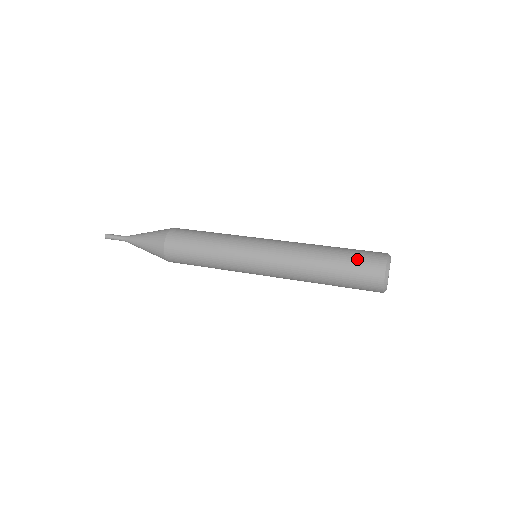
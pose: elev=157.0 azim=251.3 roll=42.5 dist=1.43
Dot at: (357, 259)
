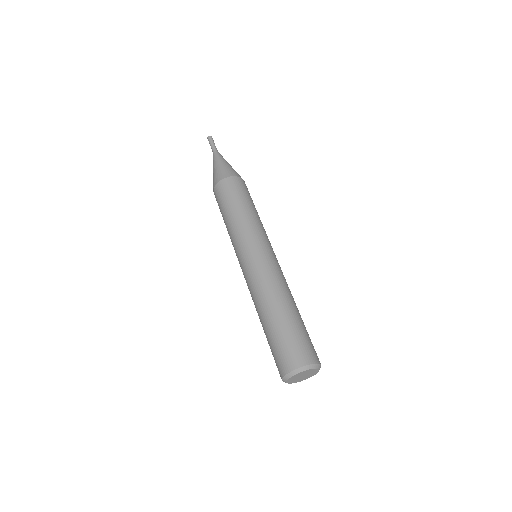
Dot at: (274, 348)
